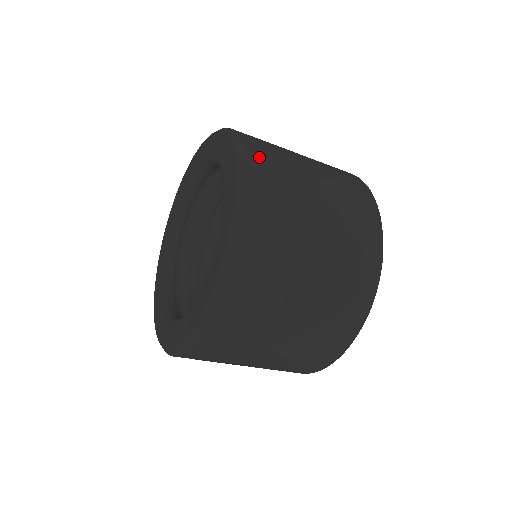
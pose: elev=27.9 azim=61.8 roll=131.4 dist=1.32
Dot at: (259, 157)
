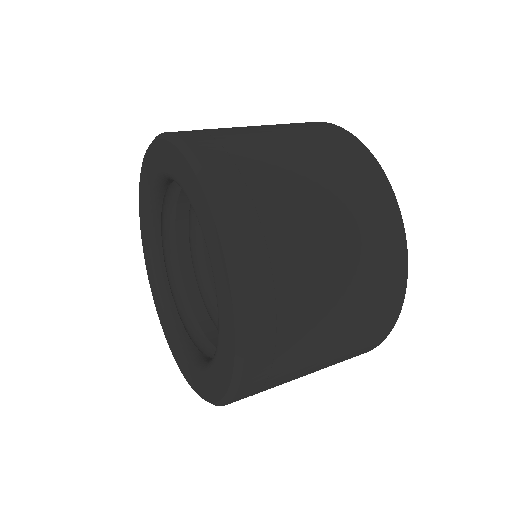
Dot at: (264, 353)
